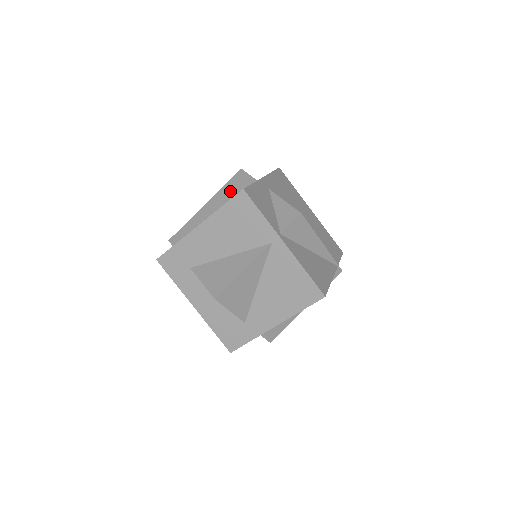
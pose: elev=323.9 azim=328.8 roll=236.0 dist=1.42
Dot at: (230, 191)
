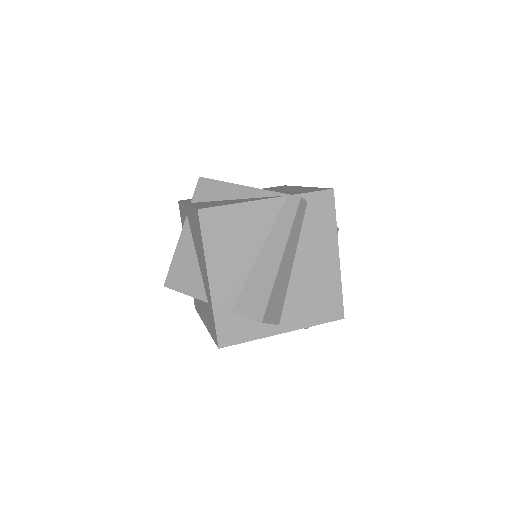
Dot at: occluded
